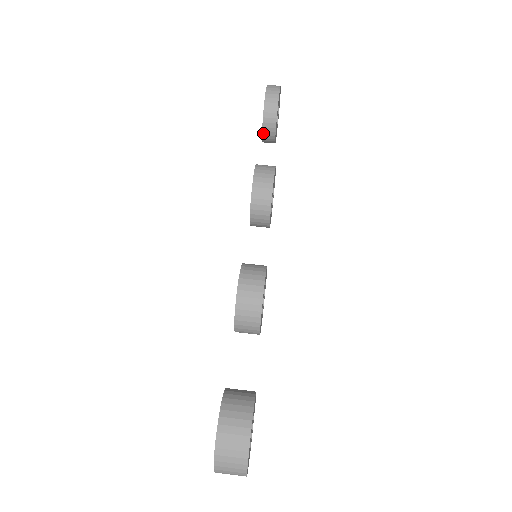
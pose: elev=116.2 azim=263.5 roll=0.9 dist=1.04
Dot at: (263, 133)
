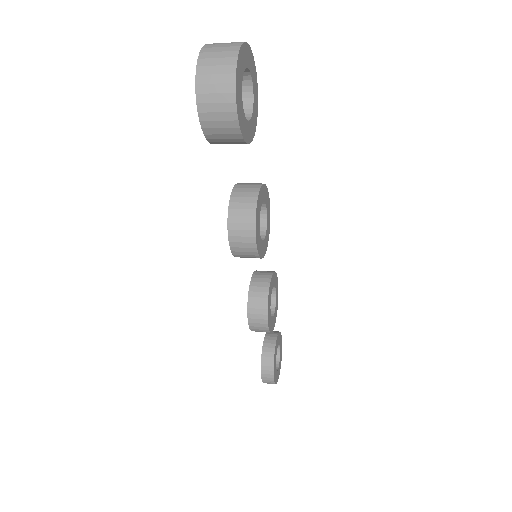
Dot at: (264, 341)
